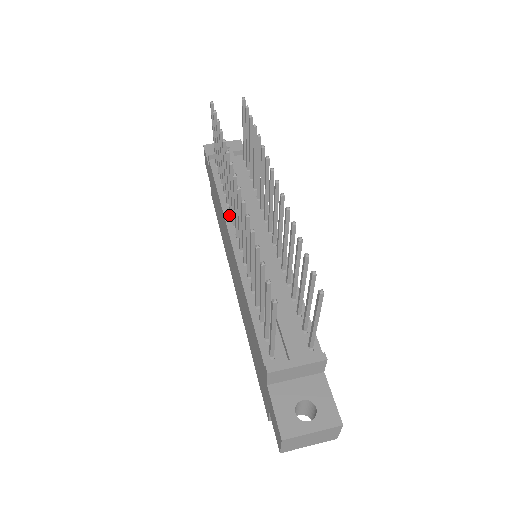
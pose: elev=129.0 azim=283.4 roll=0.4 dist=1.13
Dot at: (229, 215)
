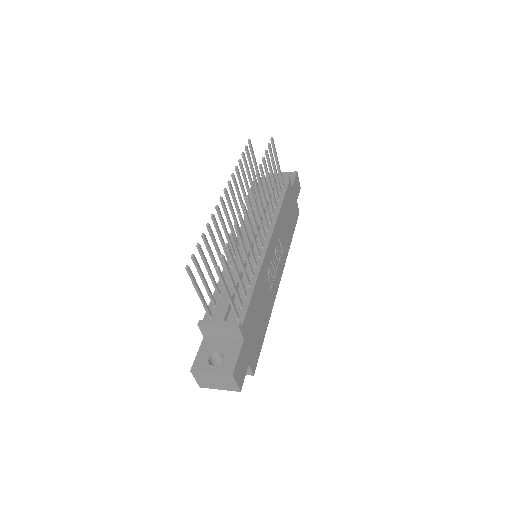
Dot at: (246, 223)
